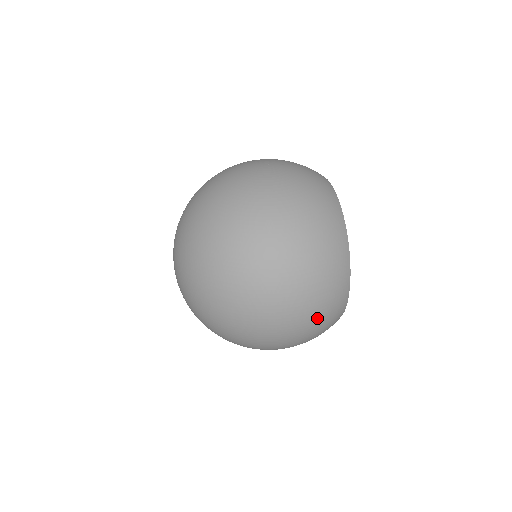
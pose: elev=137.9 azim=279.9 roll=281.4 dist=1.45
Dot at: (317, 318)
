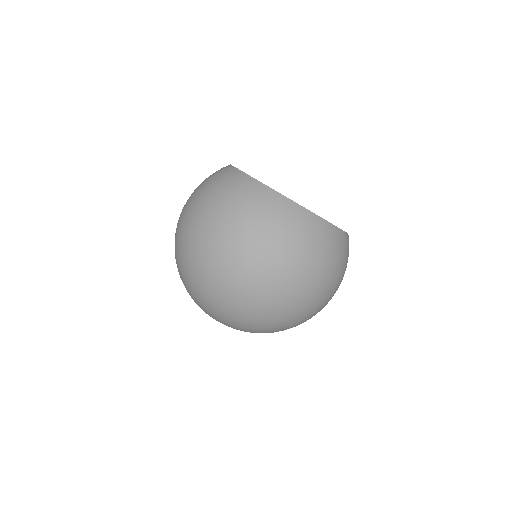
Dot at: (318, 259)
